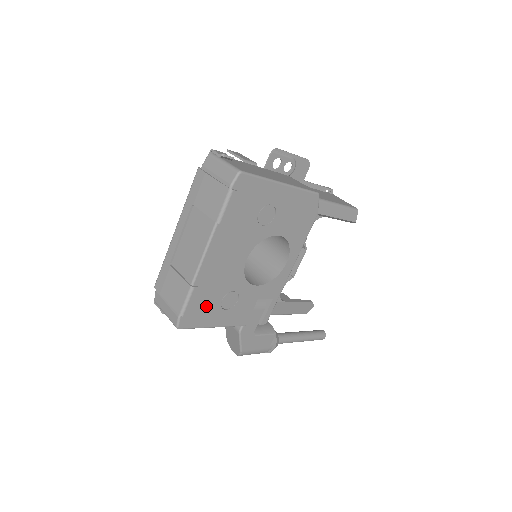
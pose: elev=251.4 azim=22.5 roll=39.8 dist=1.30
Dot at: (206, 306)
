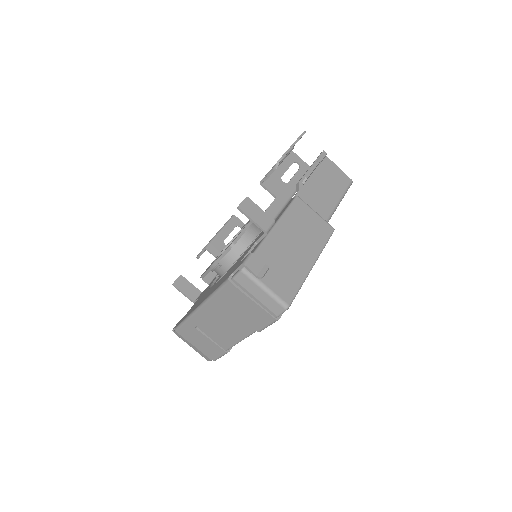
Dot at: occluded
